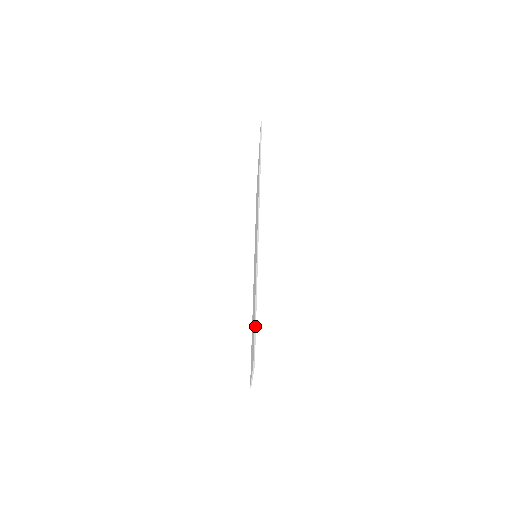
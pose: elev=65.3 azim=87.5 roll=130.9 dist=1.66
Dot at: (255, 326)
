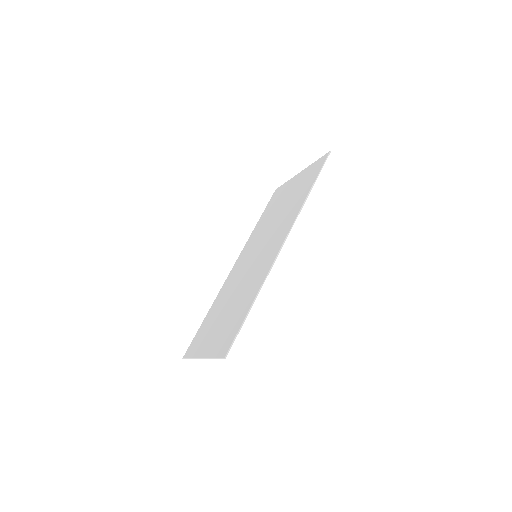
Dot at: occluded
